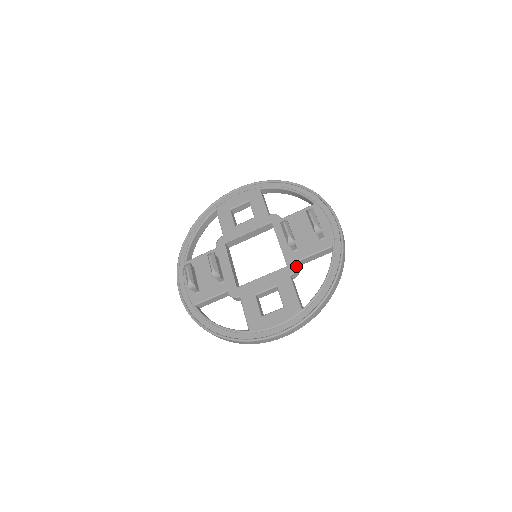
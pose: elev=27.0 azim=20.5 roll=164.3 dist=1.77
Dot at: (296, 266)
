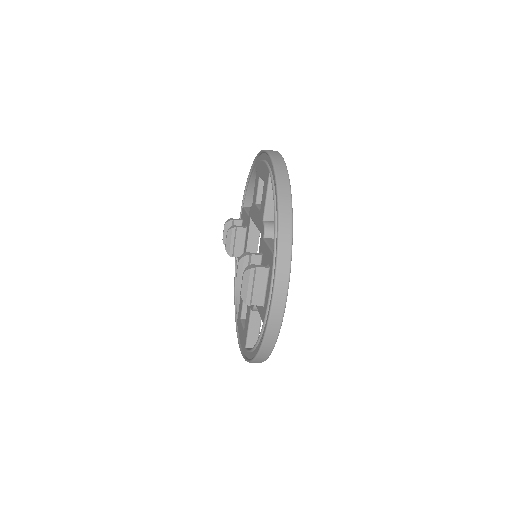
Dot at: (253, 306)
